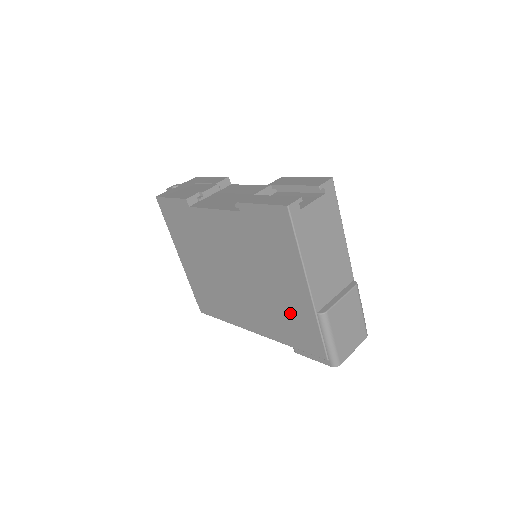
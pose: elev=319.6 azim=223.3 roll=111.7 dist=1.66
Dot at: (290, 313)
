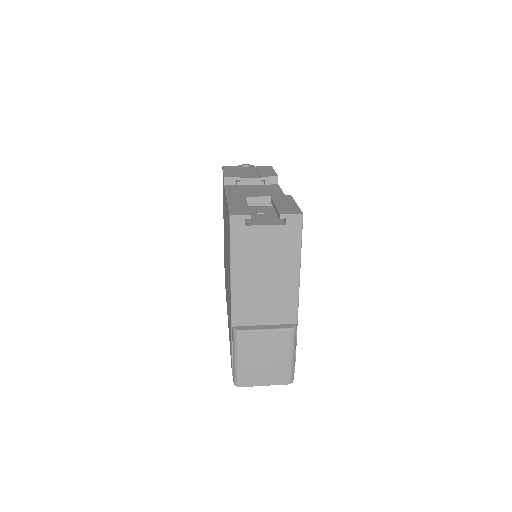
Dot at: (229, 316)
